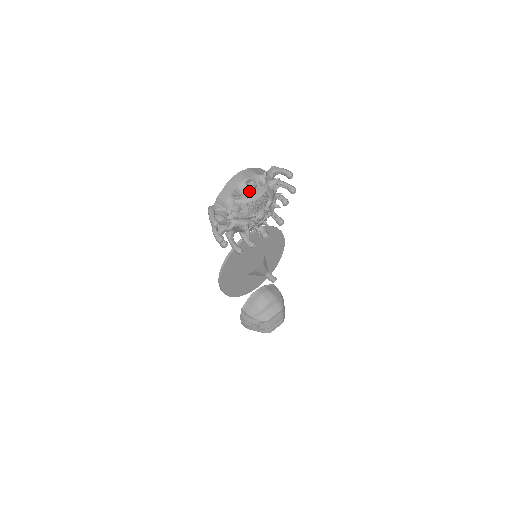
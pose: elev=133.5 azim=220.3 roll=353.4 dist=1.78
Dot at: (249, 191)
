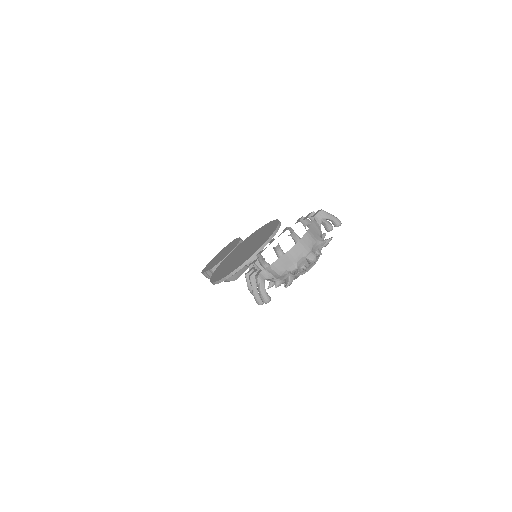
Dot at: (307, 264)
